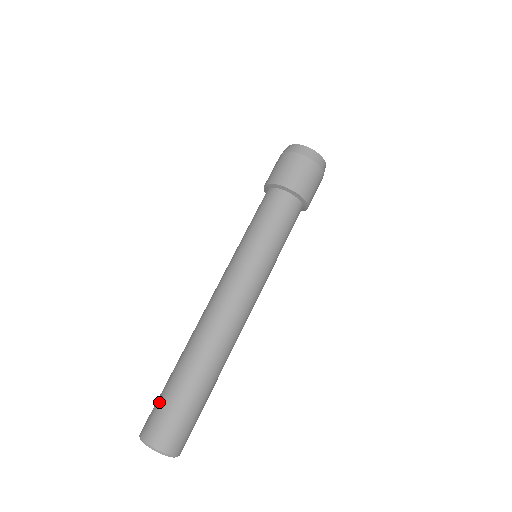
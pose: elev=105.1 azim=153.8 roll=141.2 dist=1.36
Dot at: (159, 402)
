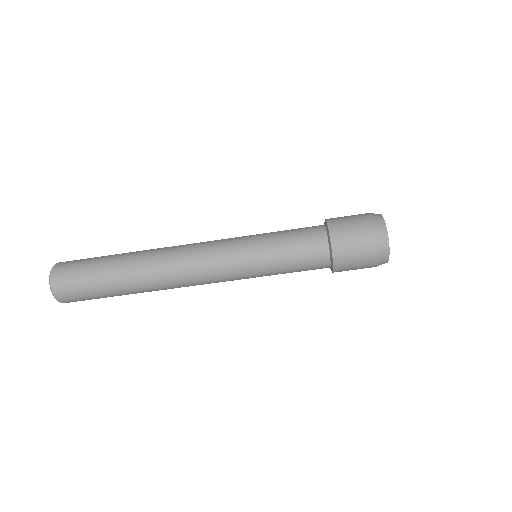
Dot at: (88, 293)
